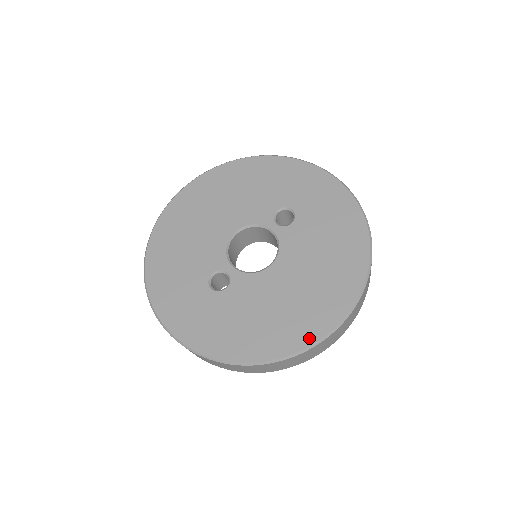
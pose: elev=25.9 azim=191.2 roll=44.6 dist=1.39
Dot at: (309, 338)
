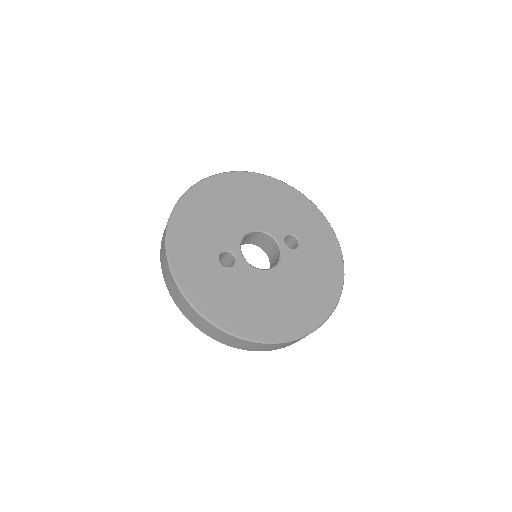
Dot at: (276, 336)
